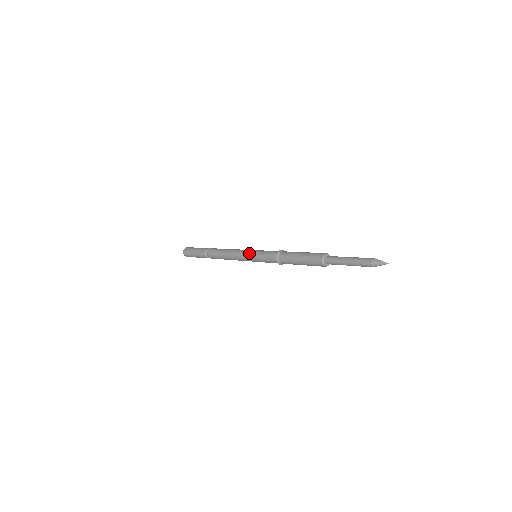
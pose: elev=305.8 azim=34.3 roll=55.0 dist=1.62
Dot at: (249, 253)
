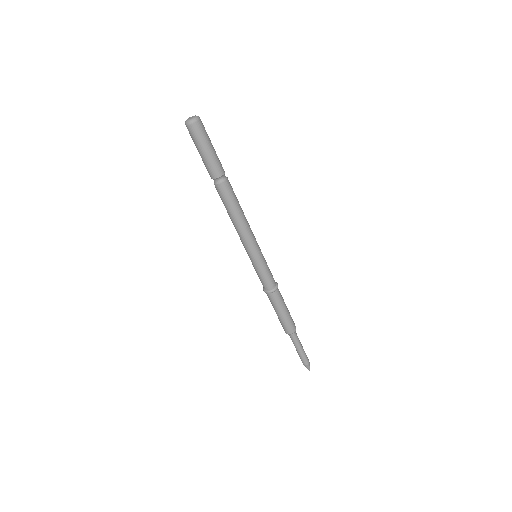
Dot at: (252, 256)
